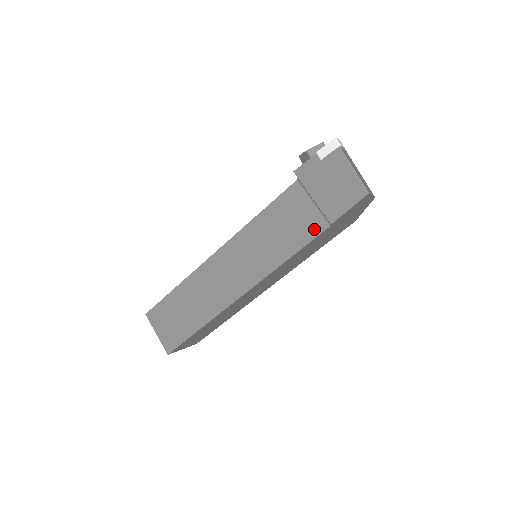
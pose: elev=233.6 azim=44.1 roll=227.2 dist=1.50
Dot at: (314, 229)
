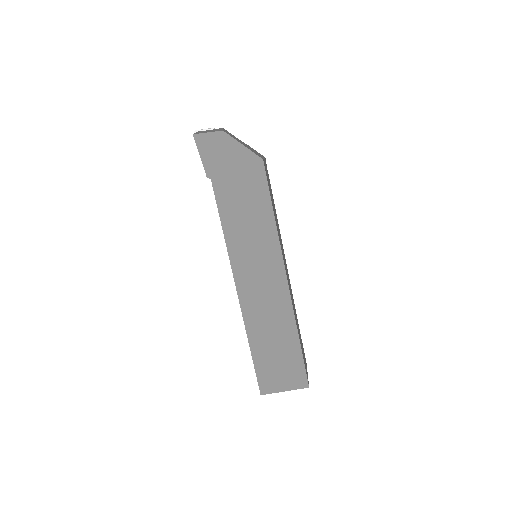
Dot at: occluded
